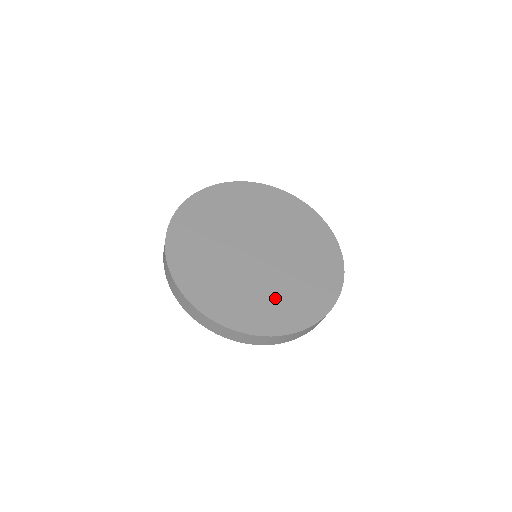
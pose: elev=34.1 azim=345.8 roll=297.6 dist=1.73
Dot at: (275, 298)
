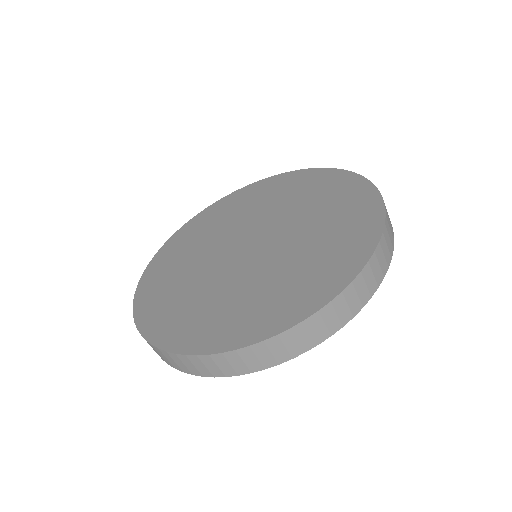
Dot at: (209, 304)
